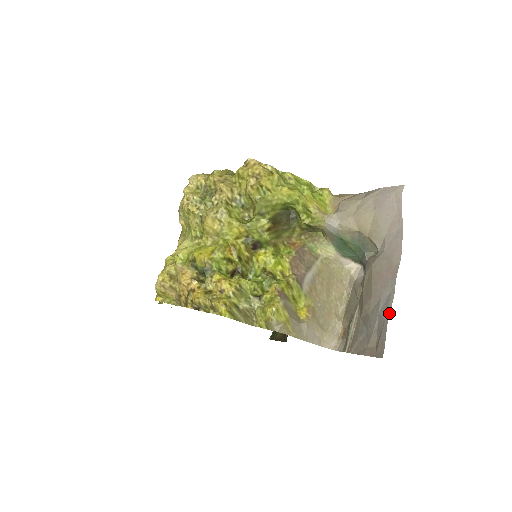
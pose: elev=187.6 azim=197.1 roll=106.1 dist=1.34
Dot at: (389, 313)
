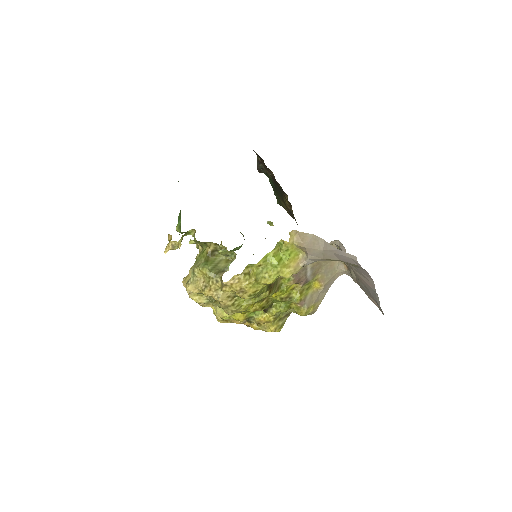
Dot at: (379, 302)
